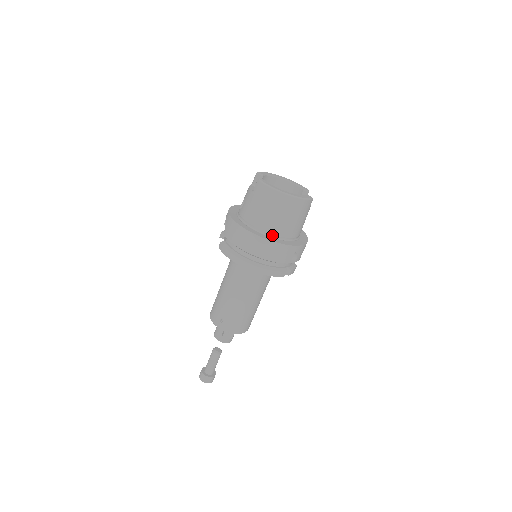
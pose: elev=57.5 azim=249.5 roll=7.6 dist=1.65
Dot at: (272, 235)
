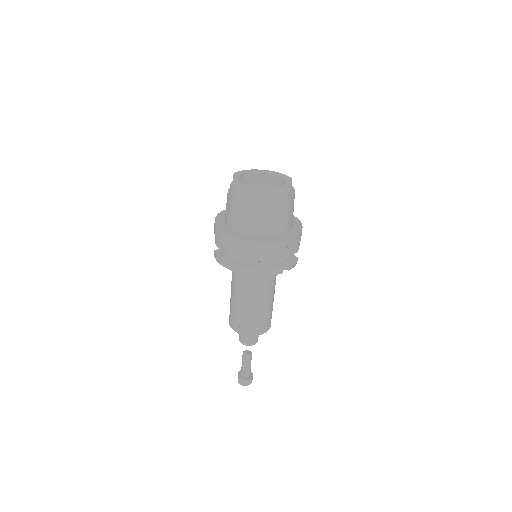
Dot at: (257, 235)
